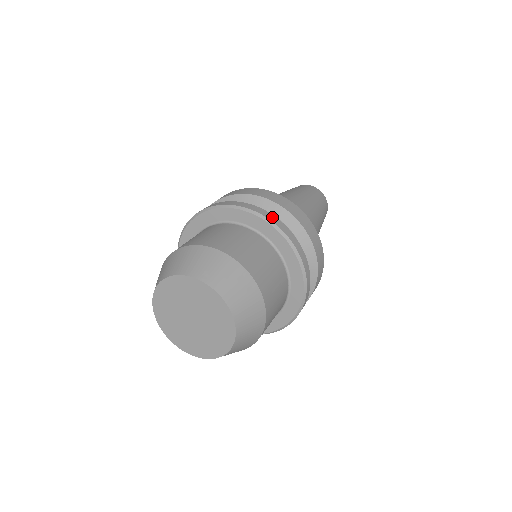
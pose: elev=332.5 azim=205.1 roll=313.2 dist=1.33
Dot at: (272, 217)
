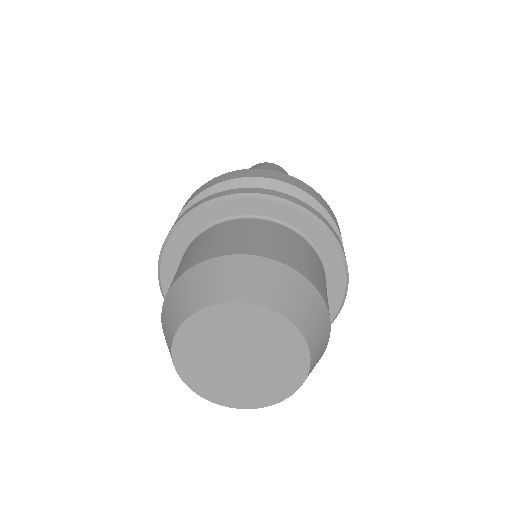
Dot at: (225, 192)
